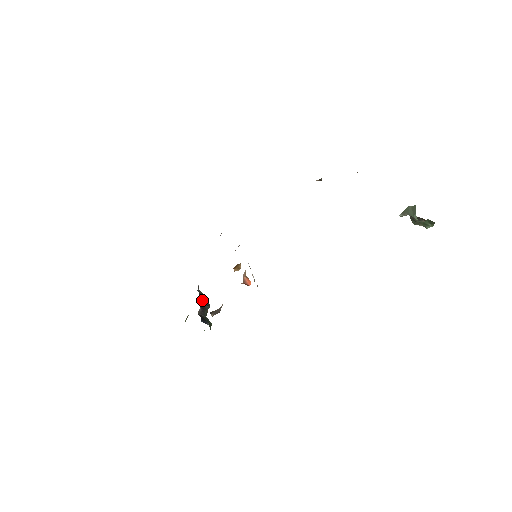
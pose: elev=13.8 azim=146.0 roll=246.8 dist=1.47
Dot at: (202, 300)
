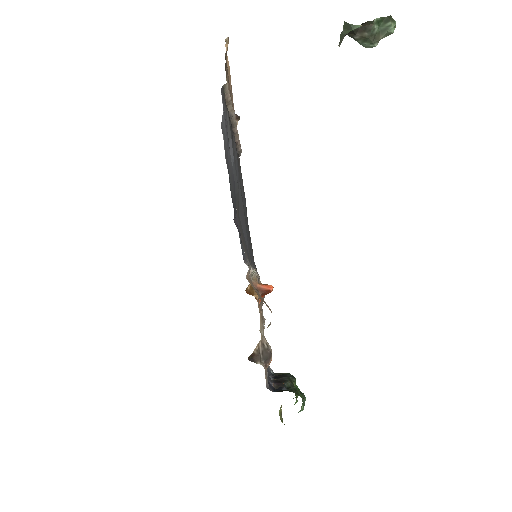
Dot at: (278, 377)
